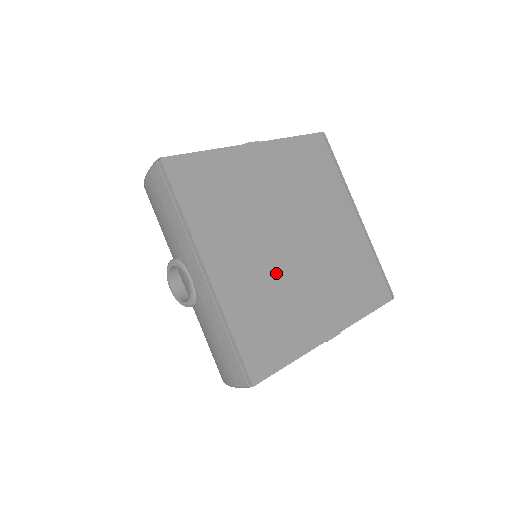
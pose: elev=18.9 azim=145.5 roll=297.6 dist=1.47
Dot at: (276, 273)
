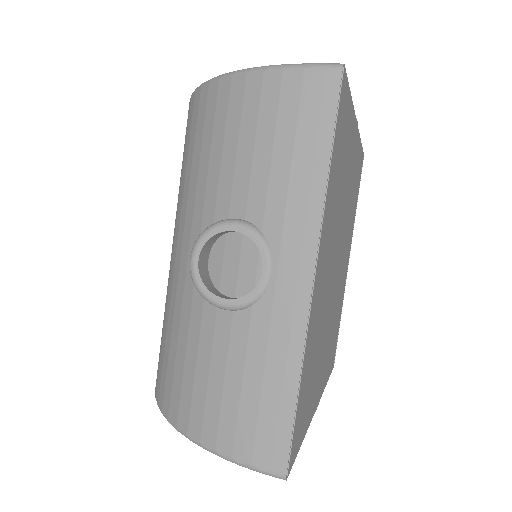
Dot at: (326, 308)
